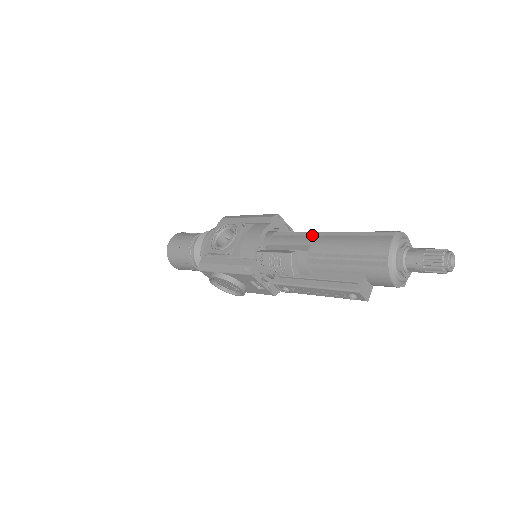
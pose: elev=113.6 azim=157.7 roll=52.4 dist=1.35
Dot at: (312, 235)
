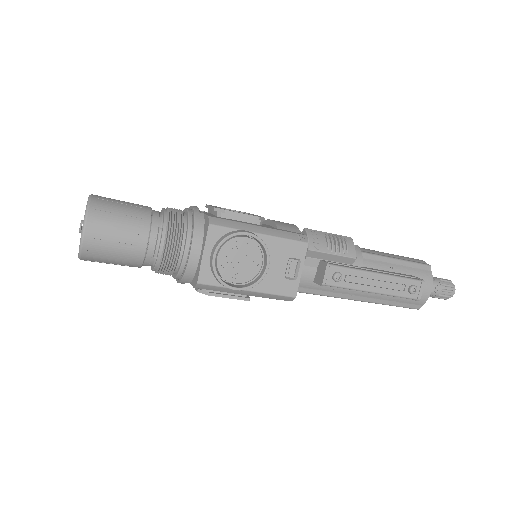
Dot at: occluded
